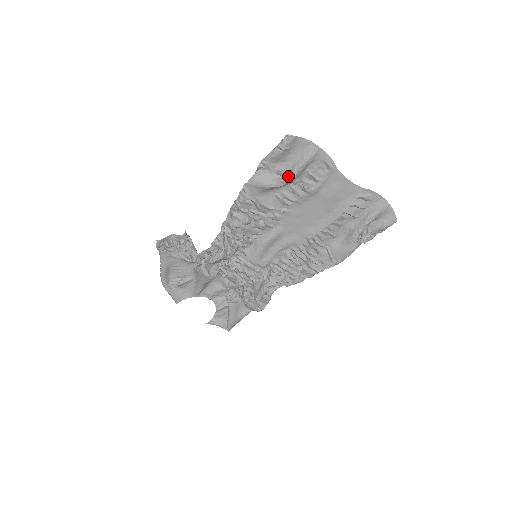
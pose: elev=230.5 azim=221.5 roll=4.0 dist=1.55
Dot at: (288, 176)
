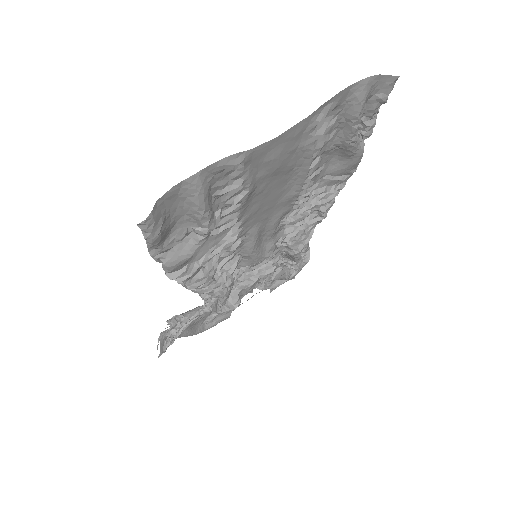
Dot at: (203, 232)
